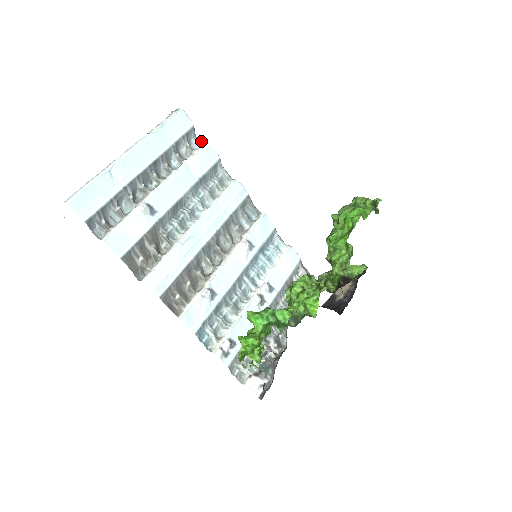
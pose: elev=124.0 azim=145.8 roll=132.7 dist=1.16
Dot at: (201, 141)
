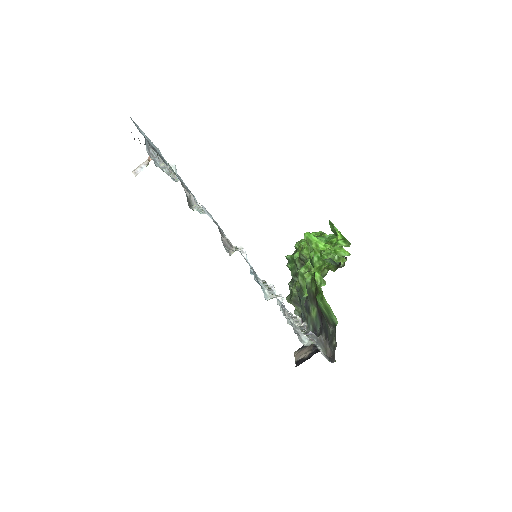
Dot at: occluded
